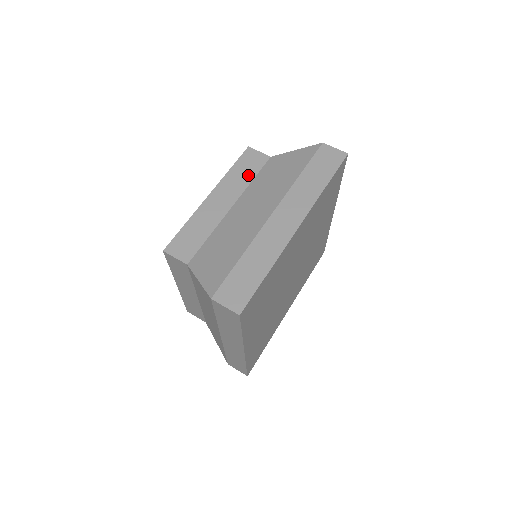
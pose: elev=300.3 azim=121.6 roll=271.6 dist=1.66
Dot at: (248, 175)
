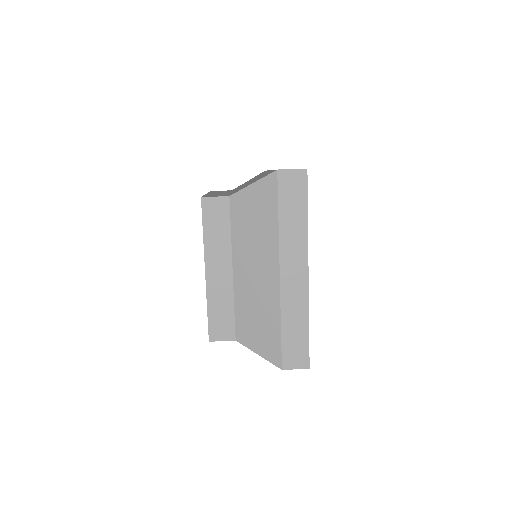
Dot at: (223, 230)
